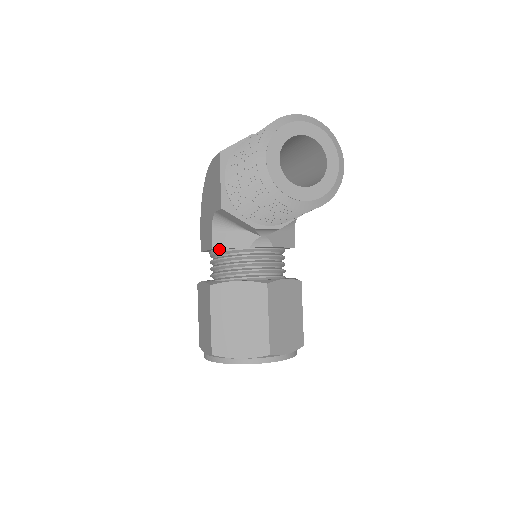
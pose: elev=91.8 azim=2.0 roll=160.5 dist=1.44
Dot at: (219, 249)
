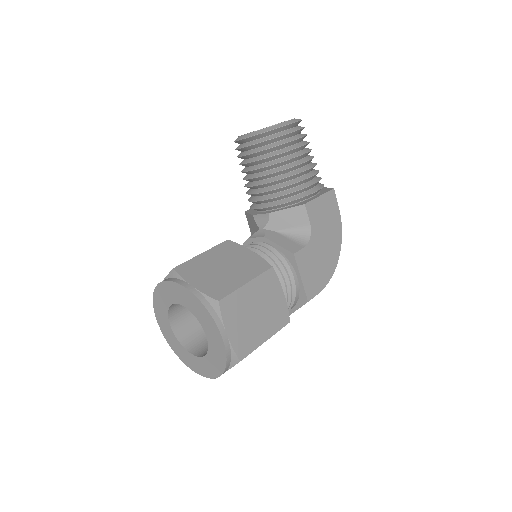
Dot at: occluded
